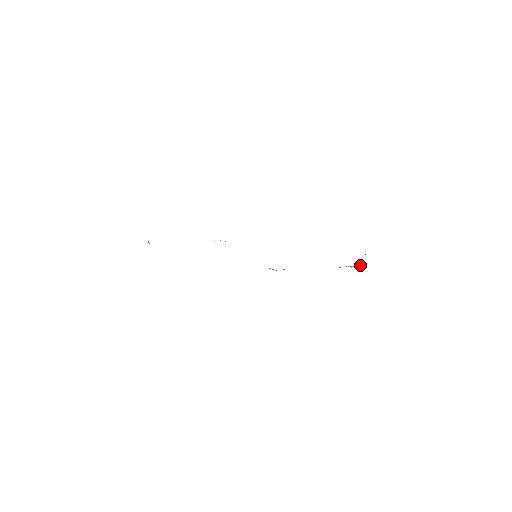
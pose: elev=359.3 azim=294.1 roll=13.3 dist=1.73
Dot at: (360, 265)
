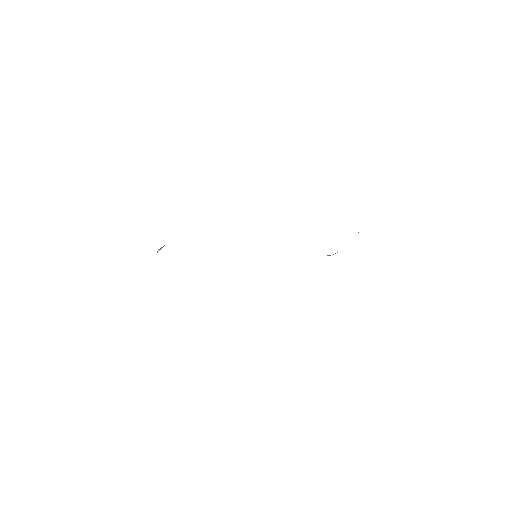
Dot at: (337, 252)
